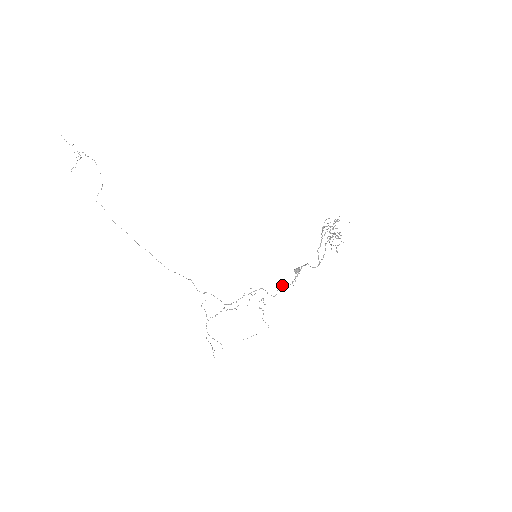
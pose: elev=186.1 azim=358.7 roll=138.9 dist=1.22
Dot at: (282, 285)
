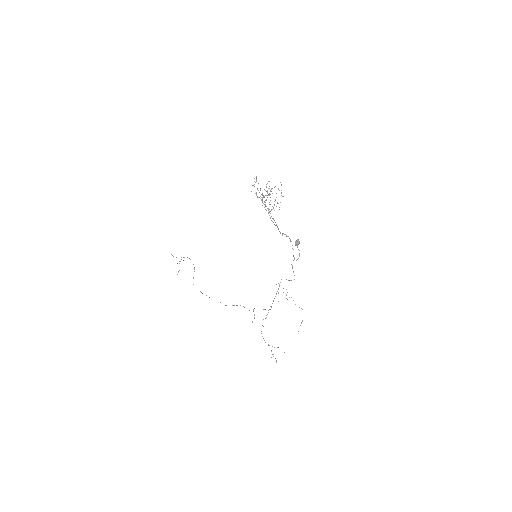
Dot at: (292, 265)
